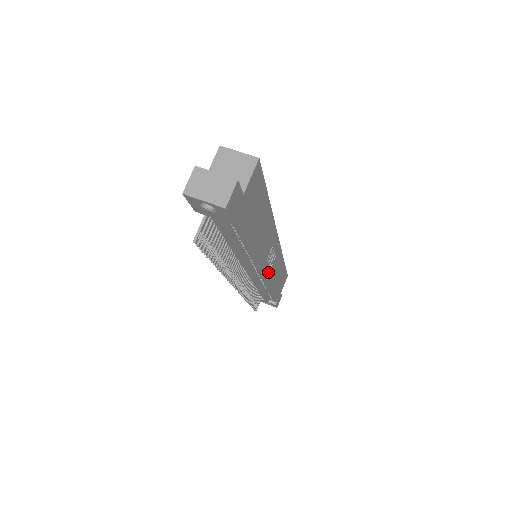
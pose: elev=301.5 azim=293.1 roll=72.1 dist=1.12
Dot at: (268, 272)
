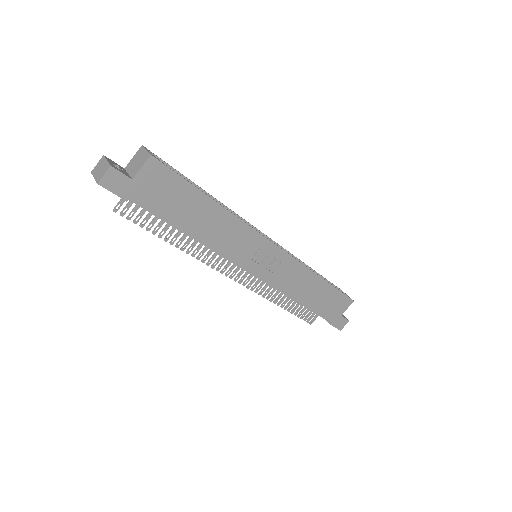
Dot at: (267, 274)
